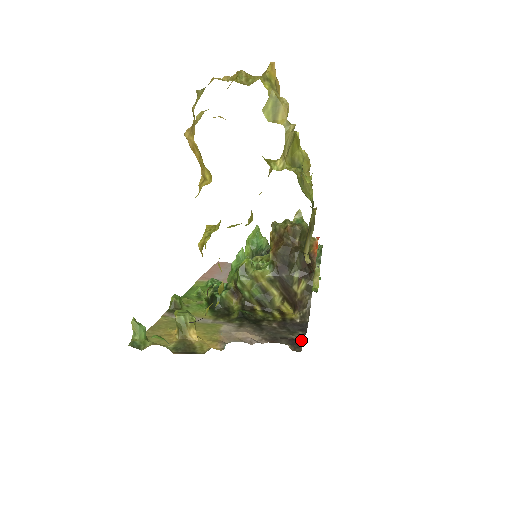
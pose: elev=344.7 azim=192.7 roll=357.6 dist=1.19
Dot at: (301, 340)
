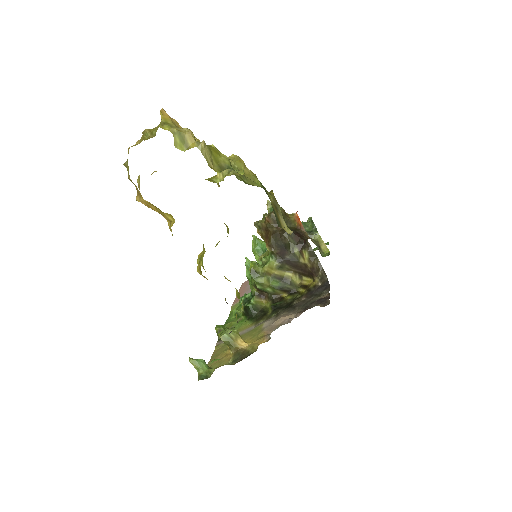
Dot at: (327, 296)
